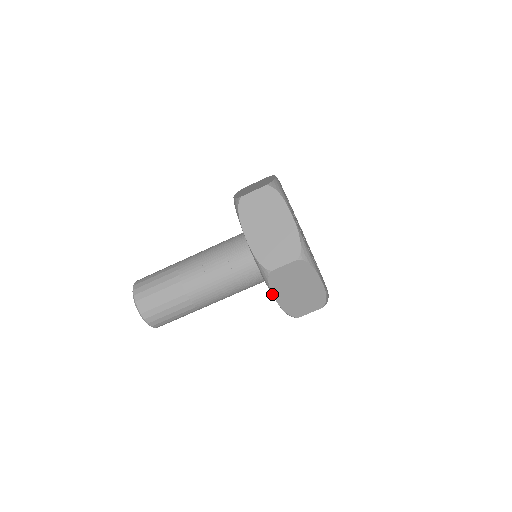
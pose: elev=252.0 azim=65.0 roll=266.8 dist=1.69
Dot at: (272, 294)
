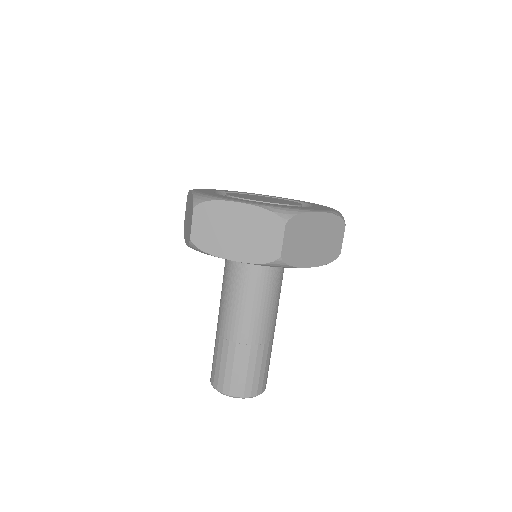
Dot at: occluded
